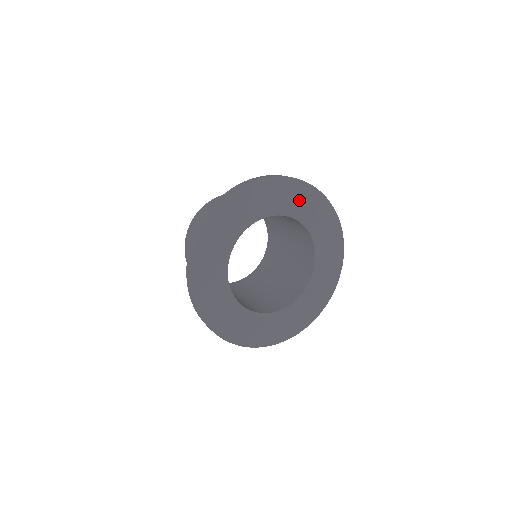
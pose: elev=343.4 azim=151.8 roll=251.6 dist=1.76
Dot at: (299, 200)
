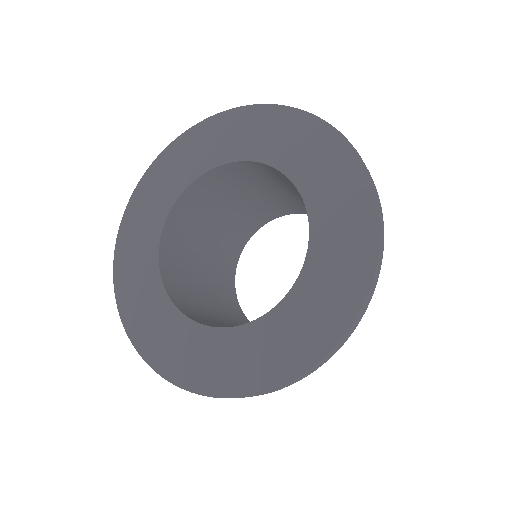
Dot at: (179, 165)
